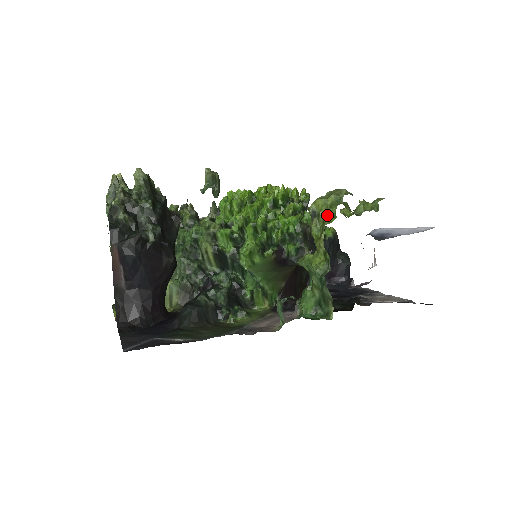
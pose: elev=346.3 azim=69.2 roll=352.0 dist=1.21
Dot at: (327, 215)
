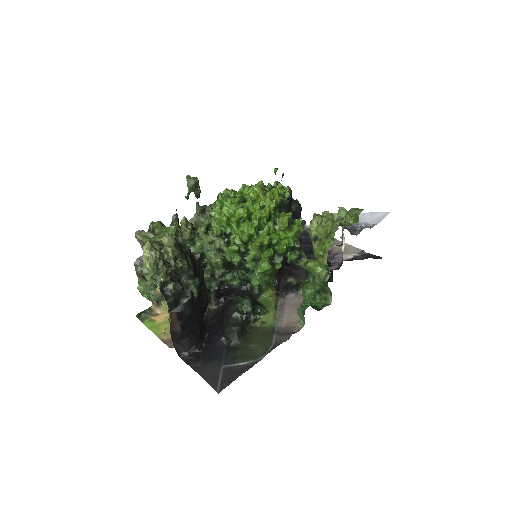
Dot at: (326, 238)
